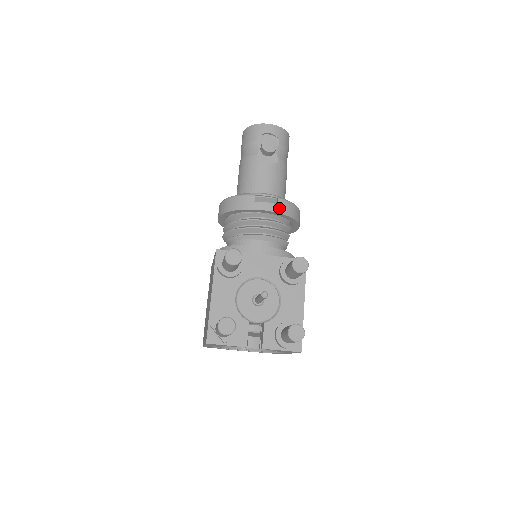
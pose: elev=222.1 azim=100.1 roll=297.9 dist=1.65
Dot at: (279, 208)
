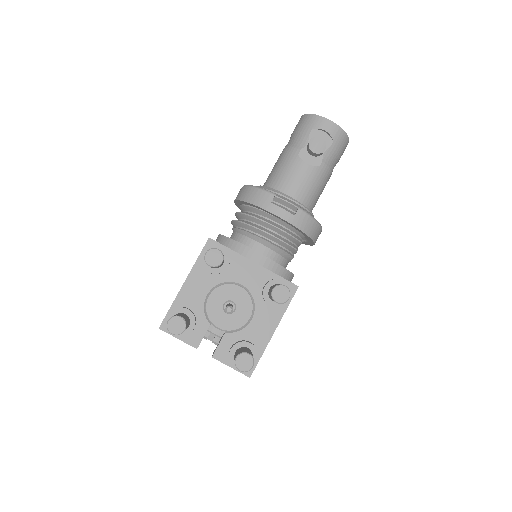
Dot at: (295, 219)
